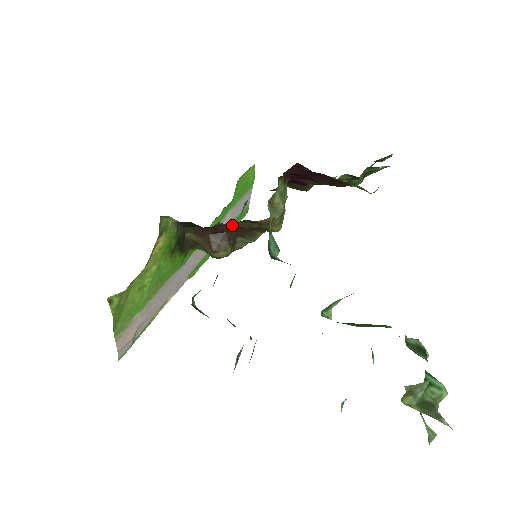
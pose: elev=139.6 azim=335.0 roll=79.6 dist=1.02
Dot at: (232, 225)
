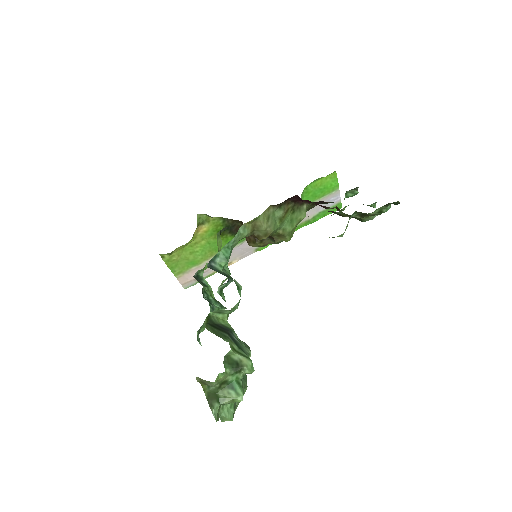
Dot at: occluded
